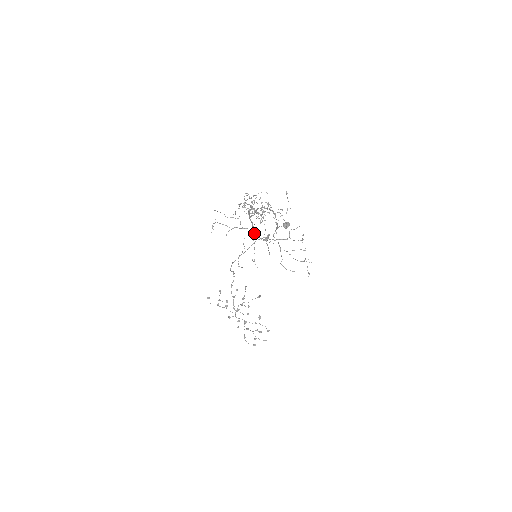
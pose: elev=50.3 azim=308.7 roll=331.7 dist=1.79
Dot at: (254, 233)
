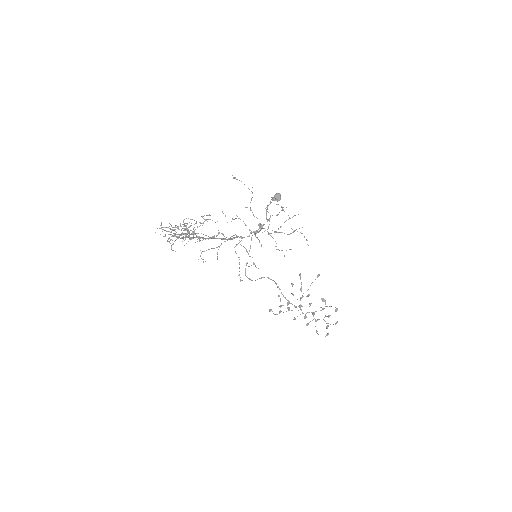
Dot at: occluded
